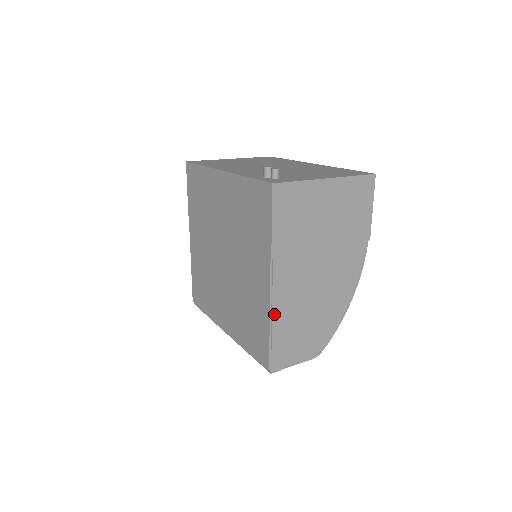
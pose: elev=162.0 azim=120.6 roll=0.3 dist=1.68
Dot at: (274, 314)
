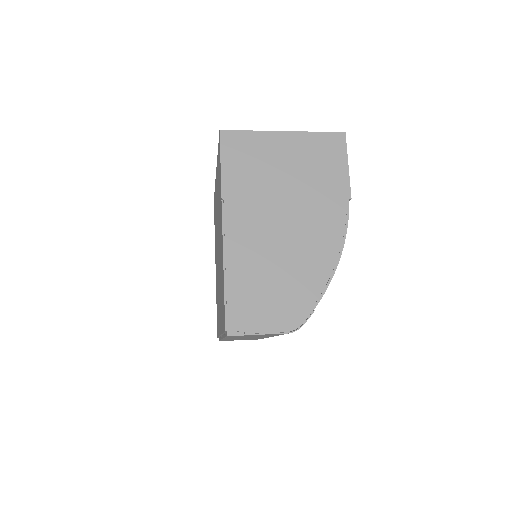
Dot at: (228, 261)
